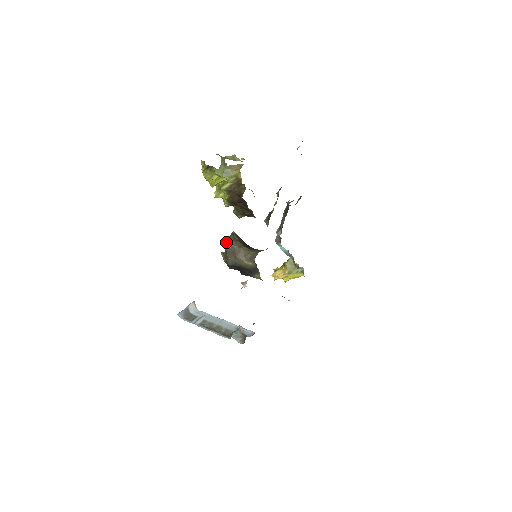
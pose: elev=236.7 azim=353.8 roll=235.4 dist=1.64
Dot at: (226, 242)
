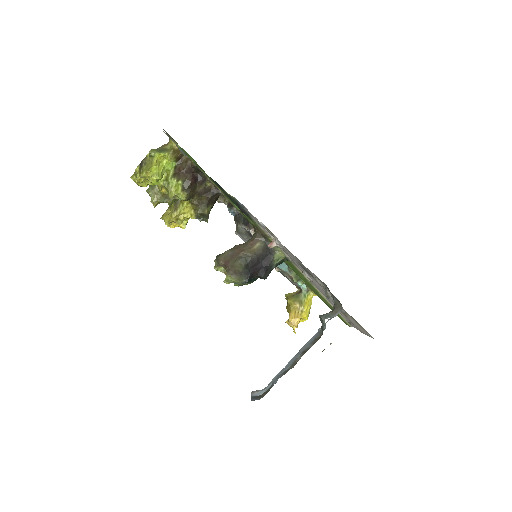
Dot at: (218, 259)
